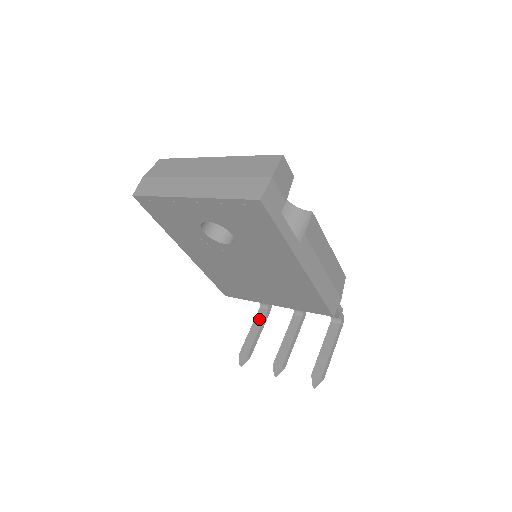
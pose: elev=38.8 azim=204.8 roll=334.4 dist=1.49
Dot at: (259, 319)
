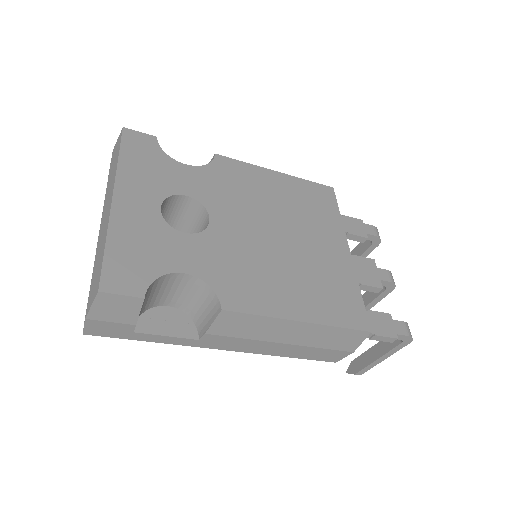
Dot at: (360, 249)
